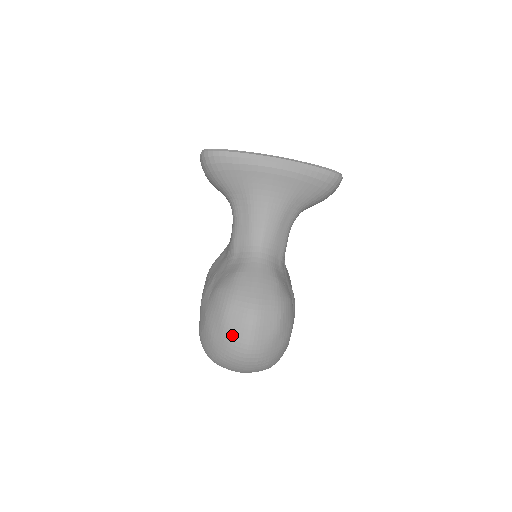
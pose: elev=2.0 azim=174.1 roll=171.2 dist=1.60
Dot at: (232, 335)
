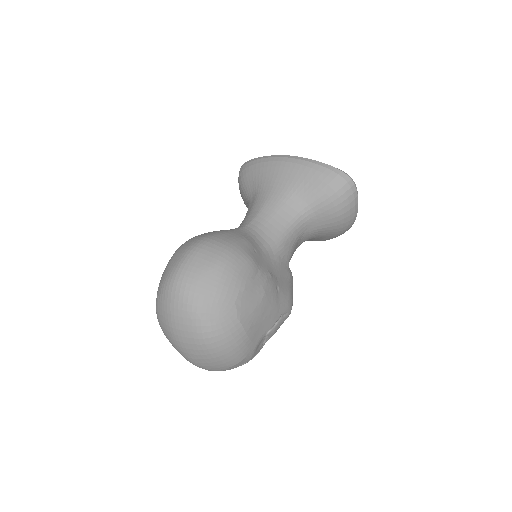
Dot at: (172, 262)
